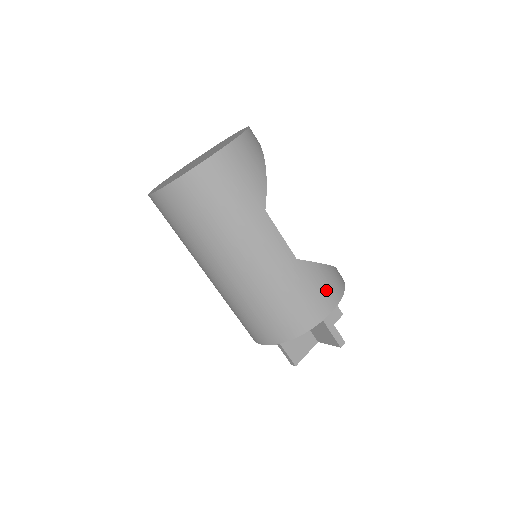
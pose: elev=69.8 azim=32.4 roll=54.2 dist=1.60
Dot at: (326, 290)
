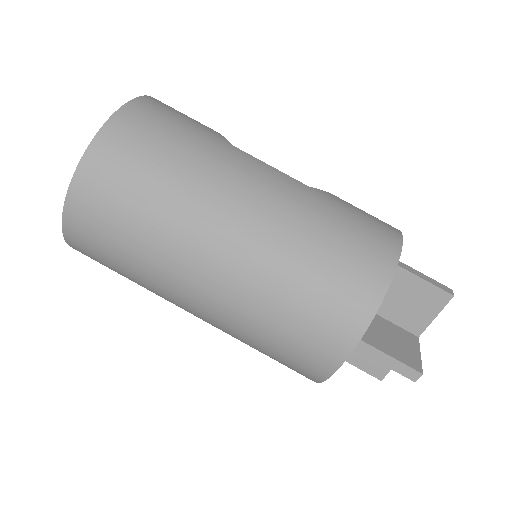
Dot at: (373, 217)
